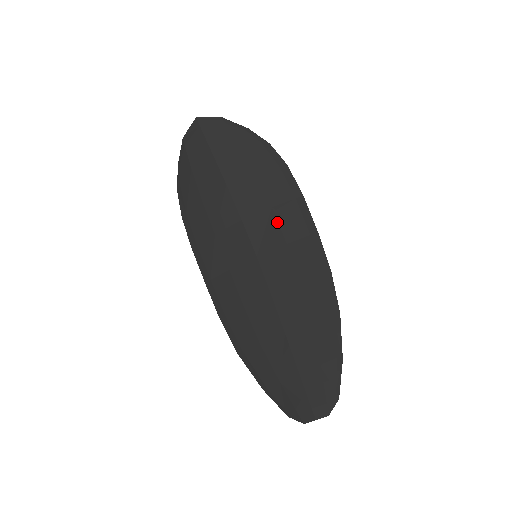
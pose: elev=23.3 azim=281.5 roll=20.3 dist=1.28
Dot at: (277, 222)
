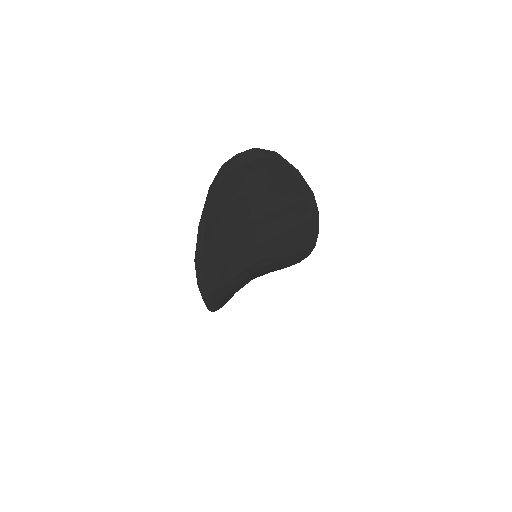
Dot at: occluded
